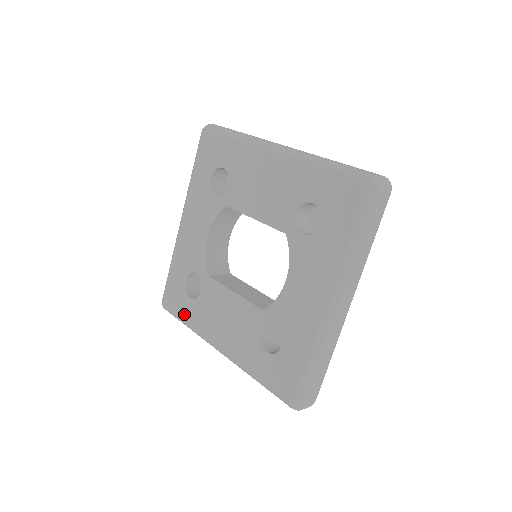
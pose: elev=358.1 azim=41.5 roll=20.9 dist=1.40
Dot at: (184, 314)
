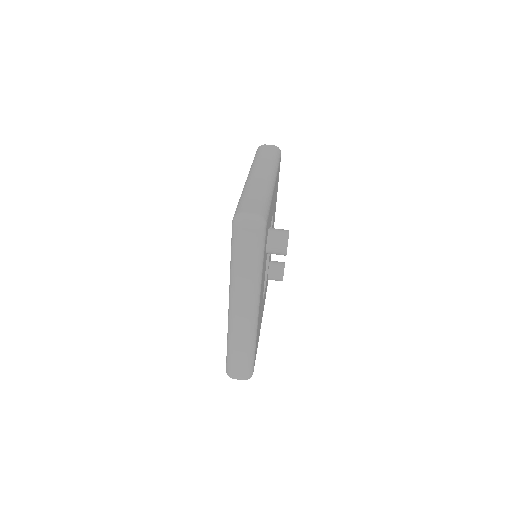
Dot at: occluded
